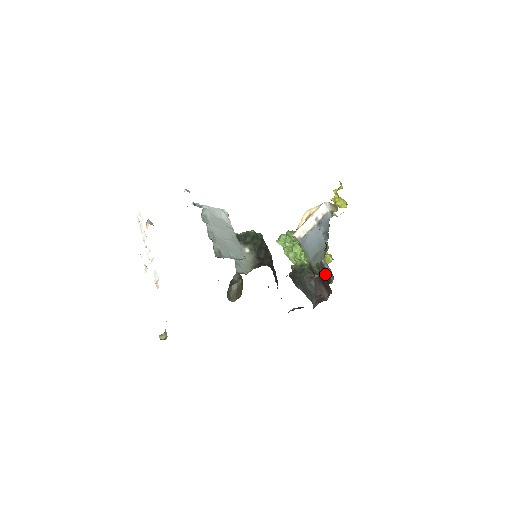
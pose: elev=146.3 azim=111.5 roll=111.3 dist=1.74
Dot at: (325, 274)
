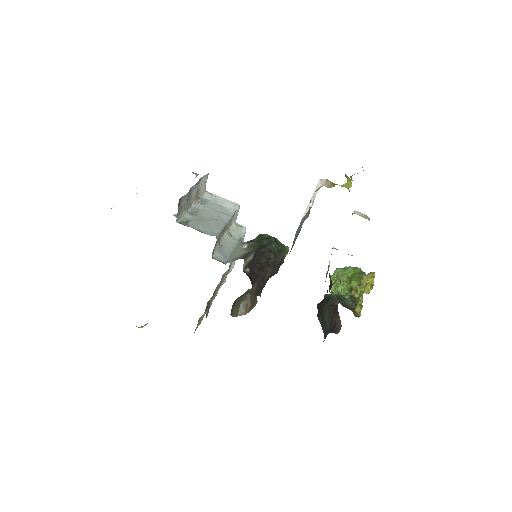
Dot at: occluded
